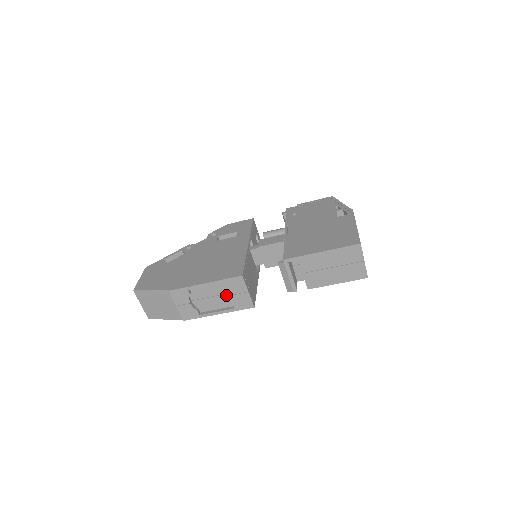
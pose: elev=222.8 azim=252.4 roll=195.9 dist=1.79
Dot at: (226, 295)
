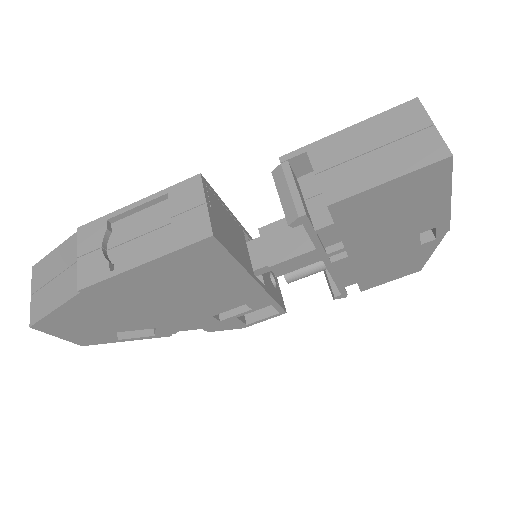
Dot at: (168, 227)
